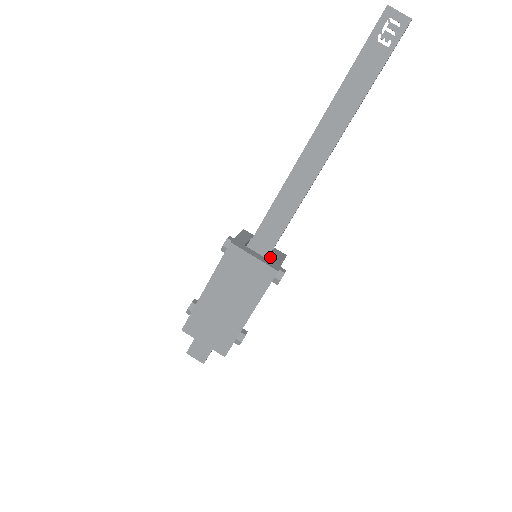
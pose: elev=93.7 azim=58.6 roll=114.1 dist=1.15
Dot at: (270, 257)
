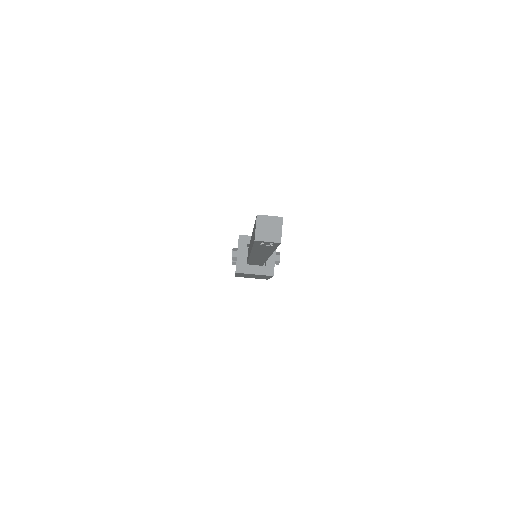
Dot at: occluded
